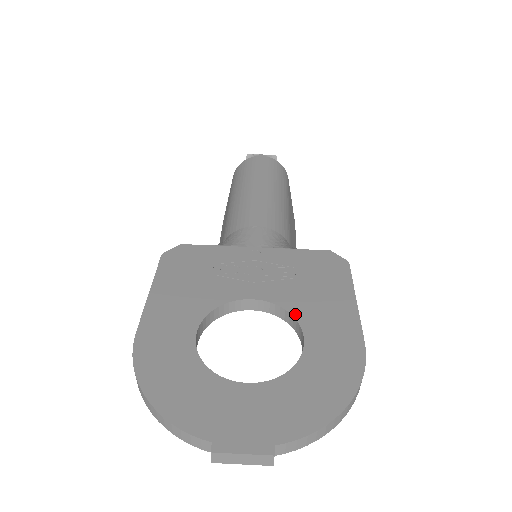
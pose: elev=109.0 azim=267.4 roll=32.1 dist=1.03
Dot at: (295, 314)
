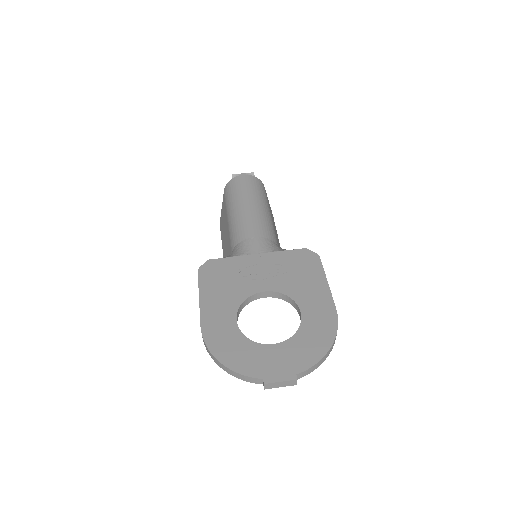
Dot at: (292, 297)
